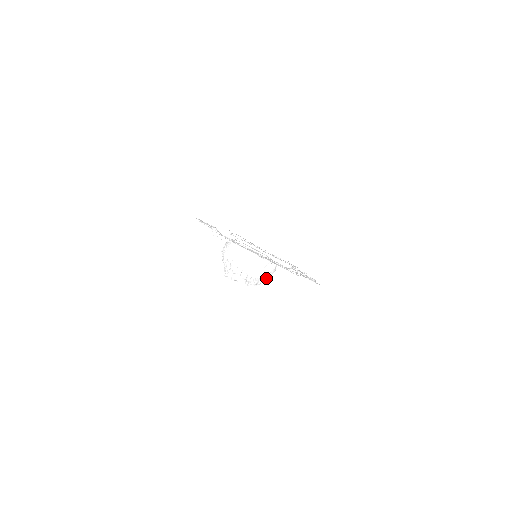
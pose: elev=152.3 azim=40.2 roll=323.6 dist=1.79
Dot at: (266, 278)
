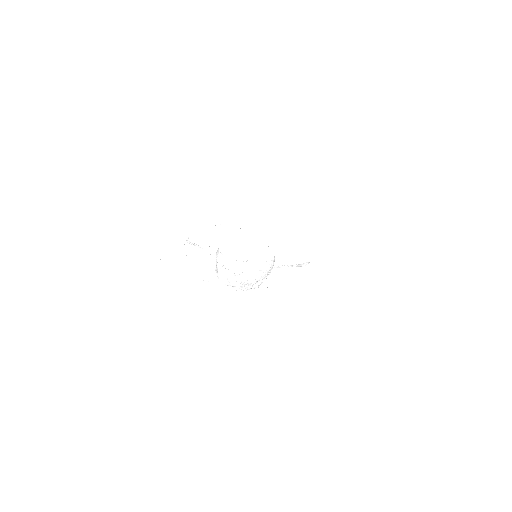
Dot at: (242, 281)
